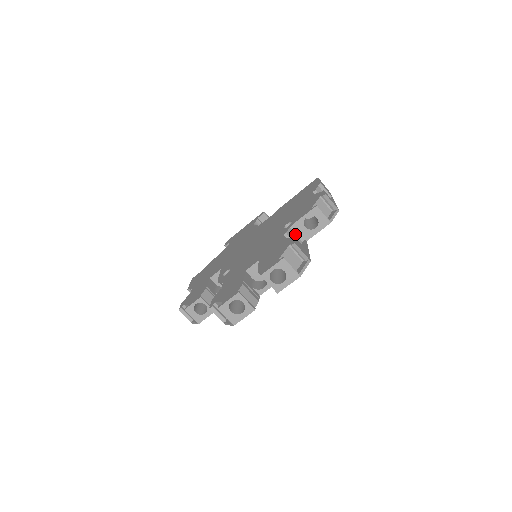
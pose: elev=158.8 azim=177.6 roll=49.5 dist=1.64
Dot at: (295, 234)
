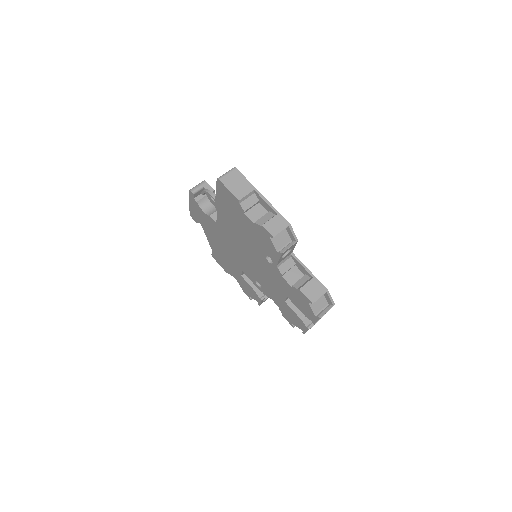
Dot at: (283, 263)
